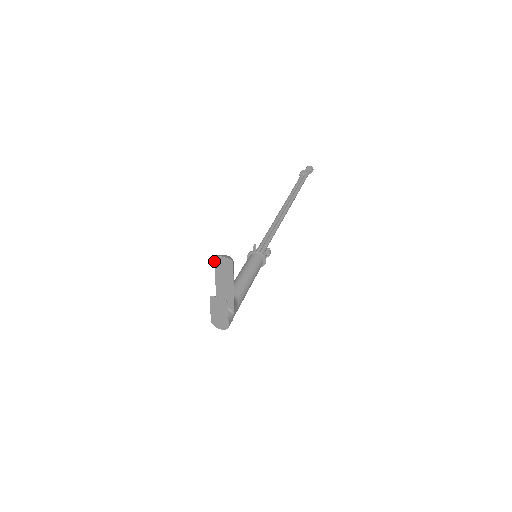
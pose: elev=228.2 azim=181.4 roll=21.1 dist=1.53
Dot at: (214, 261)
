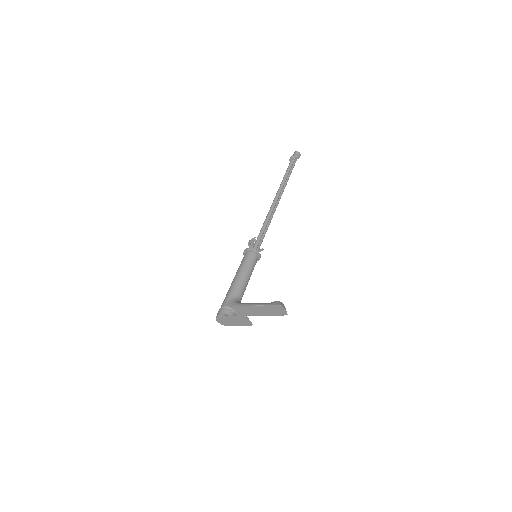
Dot at: (275, 305)
